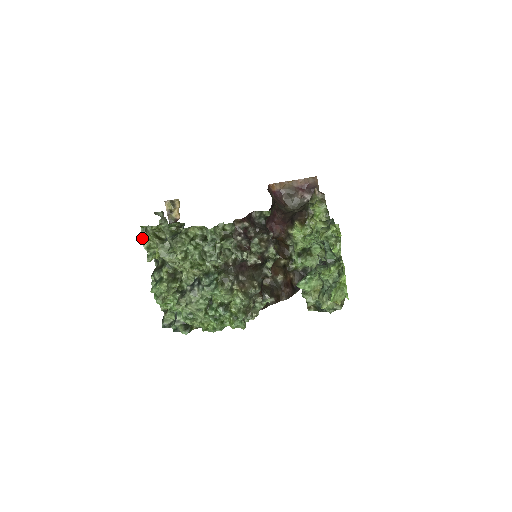
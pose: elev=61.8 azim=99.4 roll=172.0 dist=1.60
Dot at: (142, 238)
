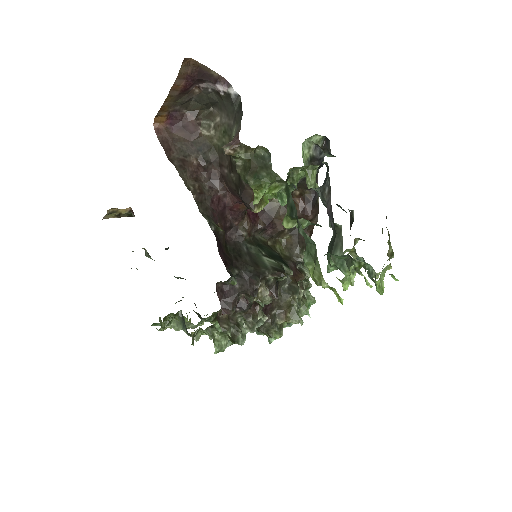
Dot at: occluded
